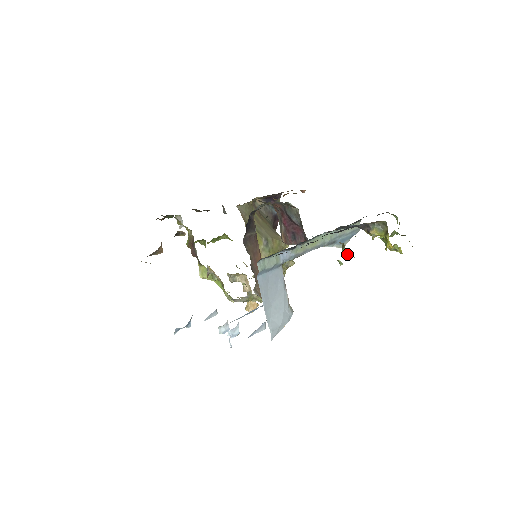
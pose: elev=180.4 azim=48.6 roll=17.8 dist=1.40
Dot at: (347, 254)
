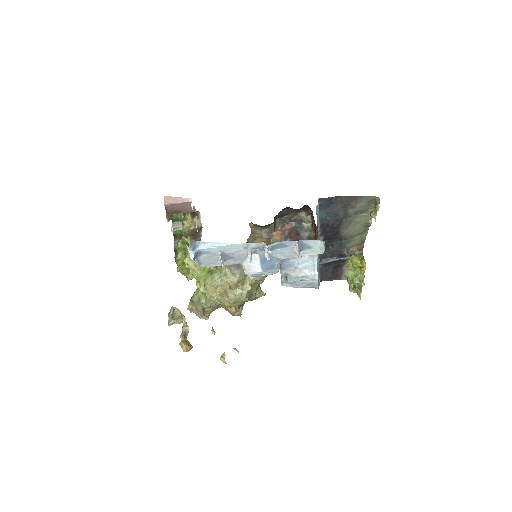
Dot at: (374, 216)
